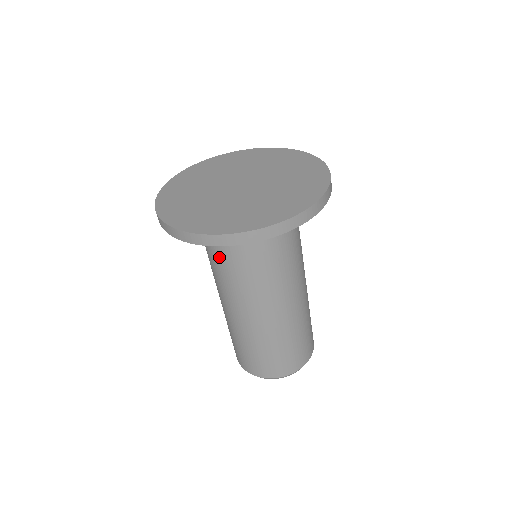
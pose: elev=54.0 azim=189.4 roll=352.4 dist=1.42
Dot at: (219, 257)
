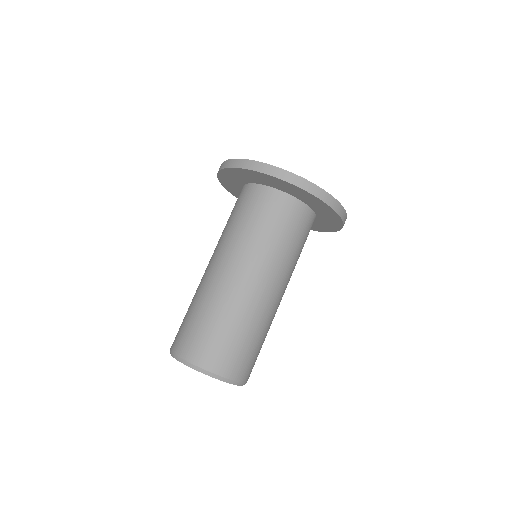
Dot at: (236, 214)
